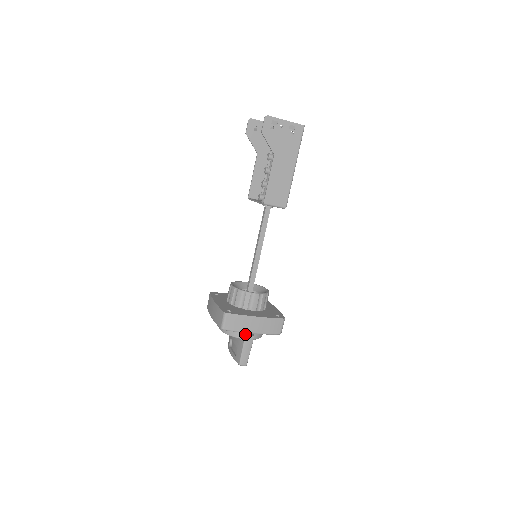
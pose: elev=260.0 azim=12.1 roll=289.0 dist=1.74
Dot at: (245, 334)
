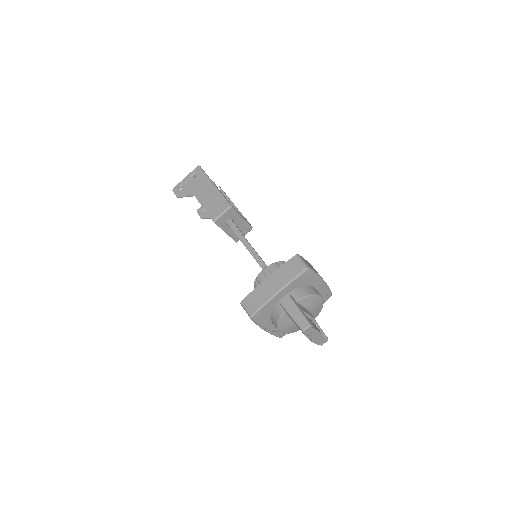
Dot at: (281, 303)
